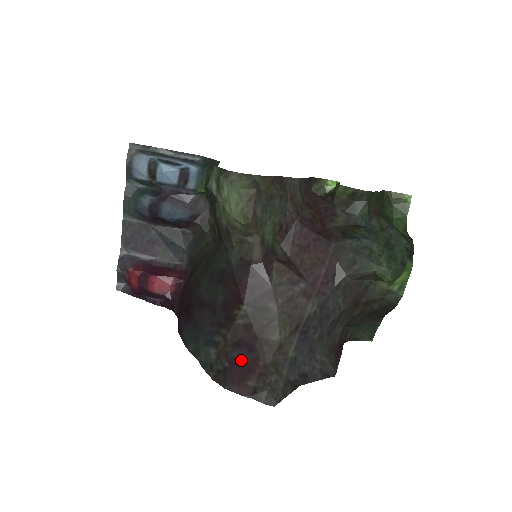
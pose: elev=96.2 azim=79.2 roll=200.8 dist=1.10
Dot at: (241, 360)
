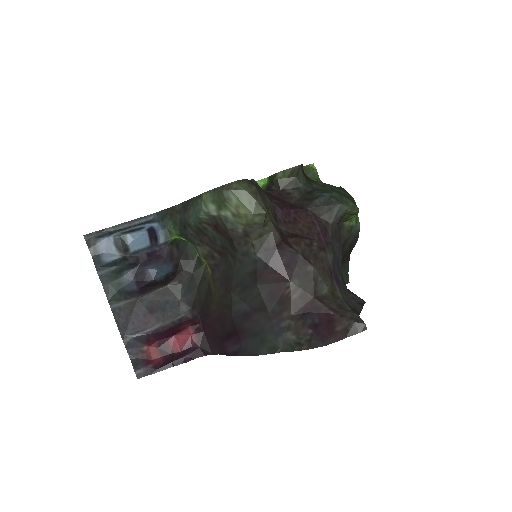
Dot at: (318, 321)
